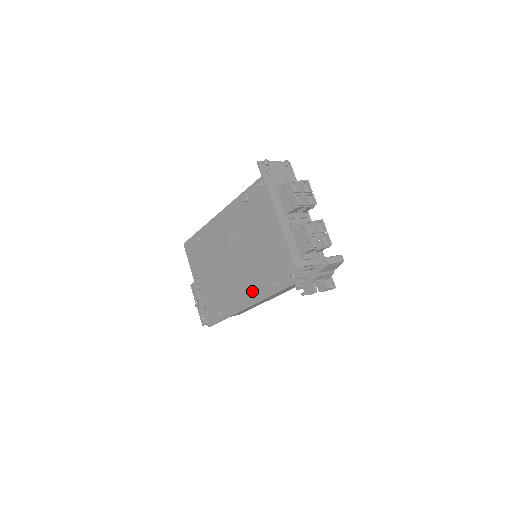
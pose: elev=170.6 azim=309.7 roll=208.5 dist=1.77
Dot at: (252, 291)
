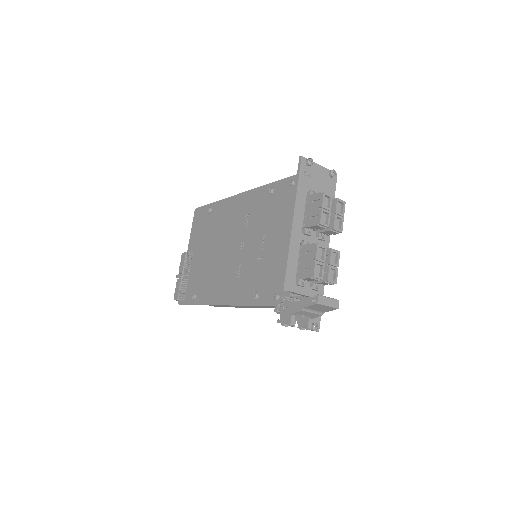
Dot at: (233, 290)
